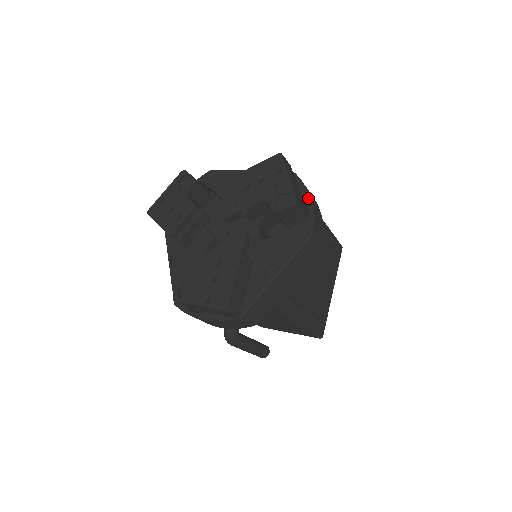
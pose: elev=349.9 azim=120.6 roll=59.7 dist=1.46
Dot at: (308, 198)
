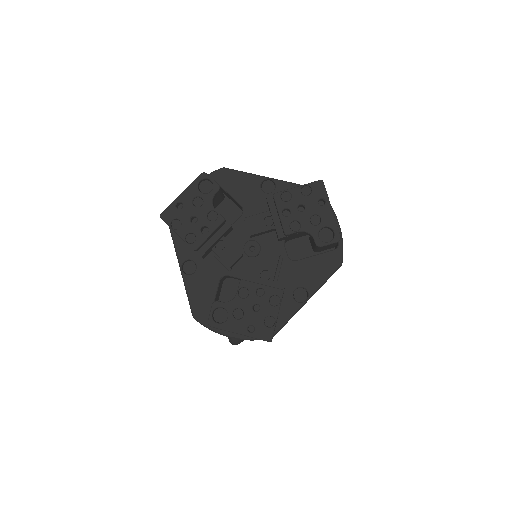
Dot at: (338, 225)
